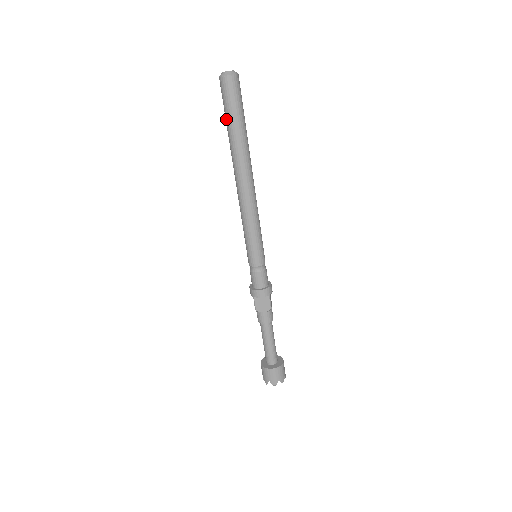
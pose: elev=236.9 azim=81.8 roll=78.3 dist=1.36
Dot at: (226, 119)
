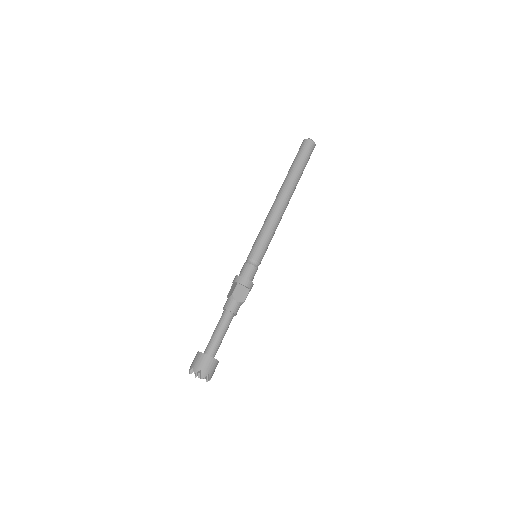
Dot at: (296, 160)
